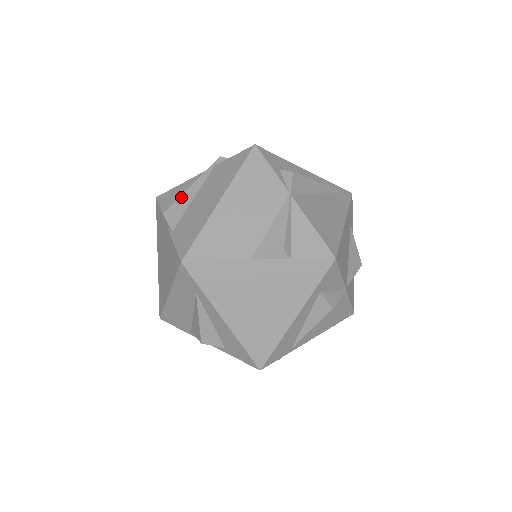
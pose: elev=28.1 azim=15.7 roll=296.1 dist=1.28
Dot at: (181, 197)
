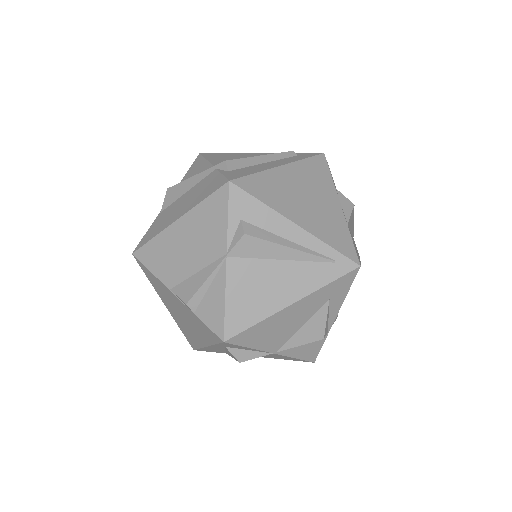
Dot at: (183, 182)
